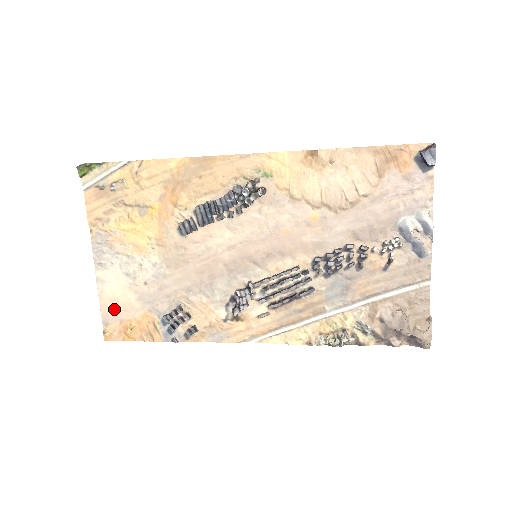
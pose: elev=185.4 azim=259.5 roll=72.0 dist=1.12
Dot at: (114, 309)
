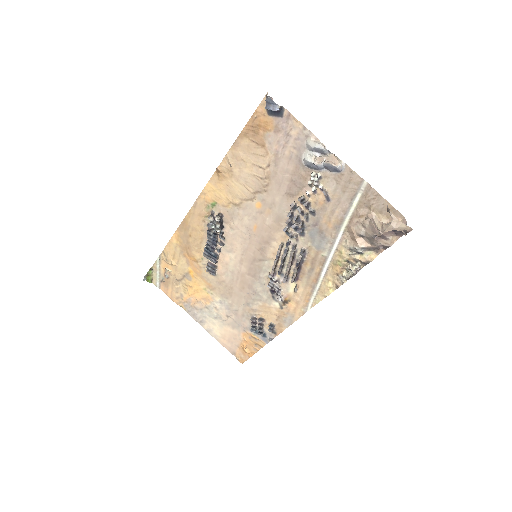
Dot at: (229, 342)
